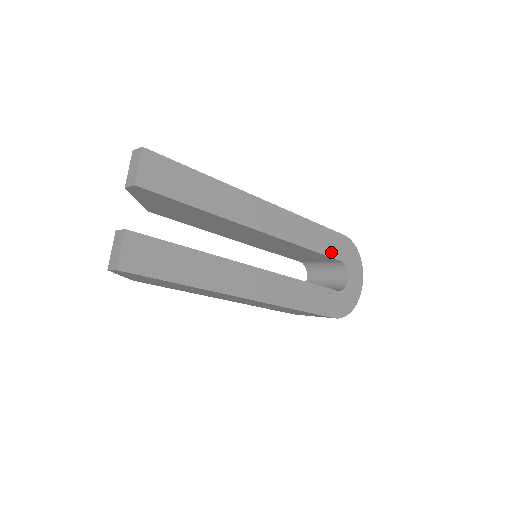
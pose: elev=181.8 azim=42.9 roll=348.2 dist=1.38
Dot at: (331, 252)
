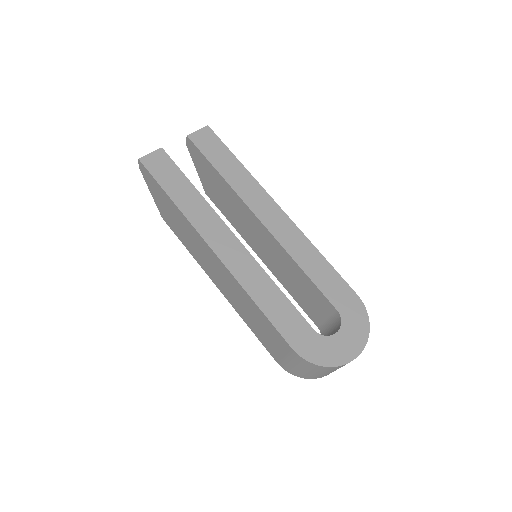
Dot at: (328, 292)
